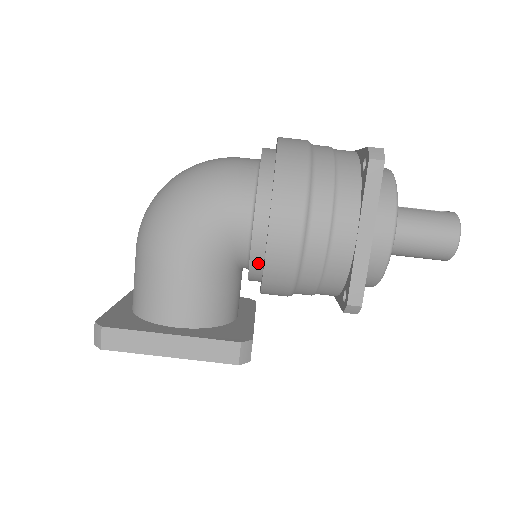
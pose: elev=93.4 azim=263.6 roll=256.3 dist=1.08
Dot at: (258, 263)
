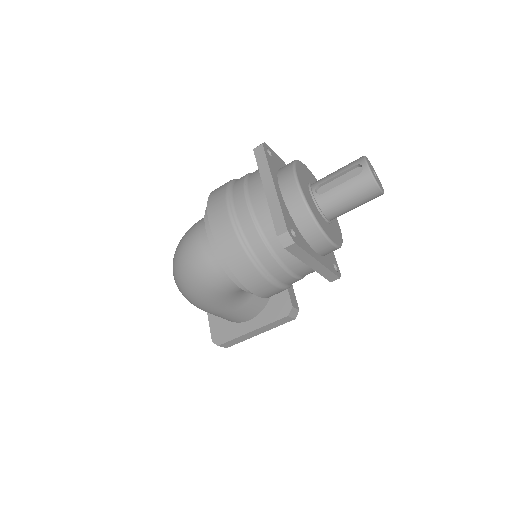
Dot at: occluded
